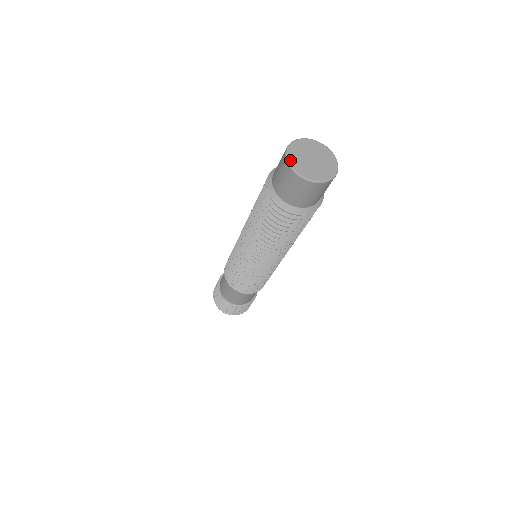
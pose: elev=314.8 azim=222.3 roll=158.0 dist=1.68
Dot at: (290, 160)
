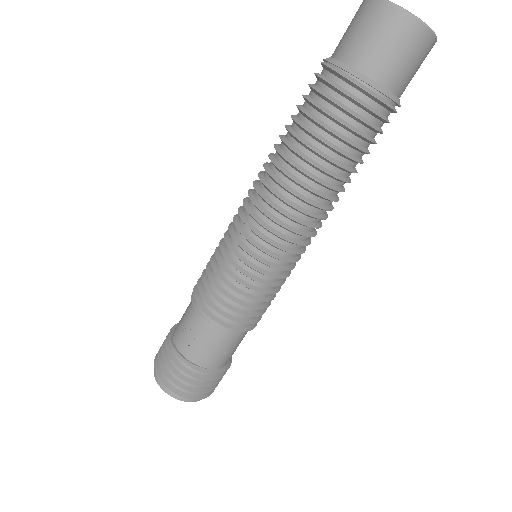
Dot at: out of frame
